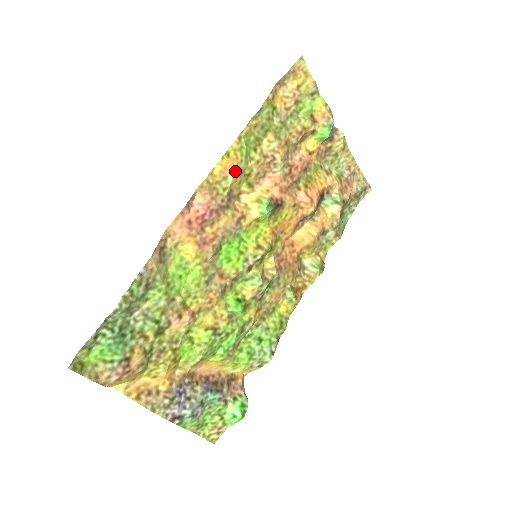
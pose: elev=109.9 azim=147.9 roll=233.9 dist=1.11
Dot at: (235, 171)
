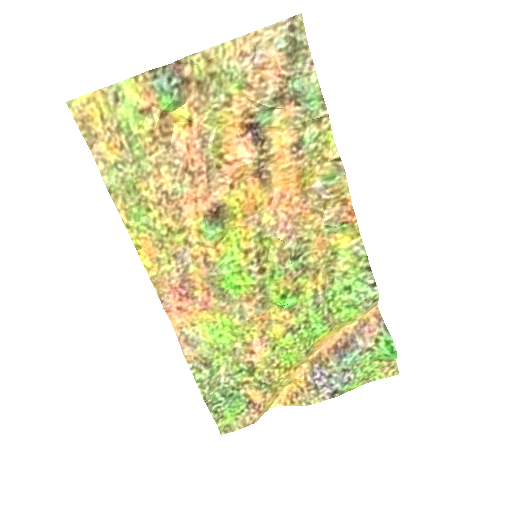
Dot at: (156, 247)
